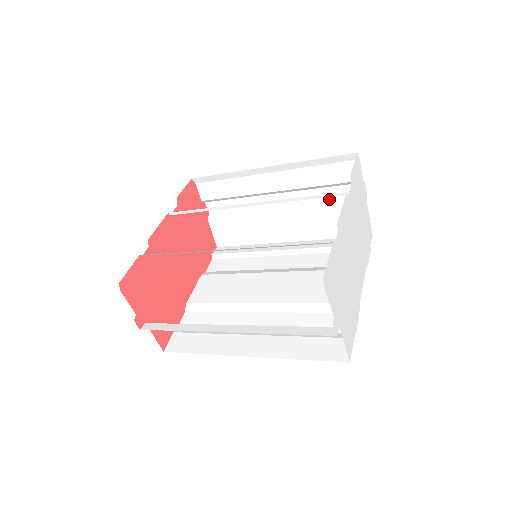
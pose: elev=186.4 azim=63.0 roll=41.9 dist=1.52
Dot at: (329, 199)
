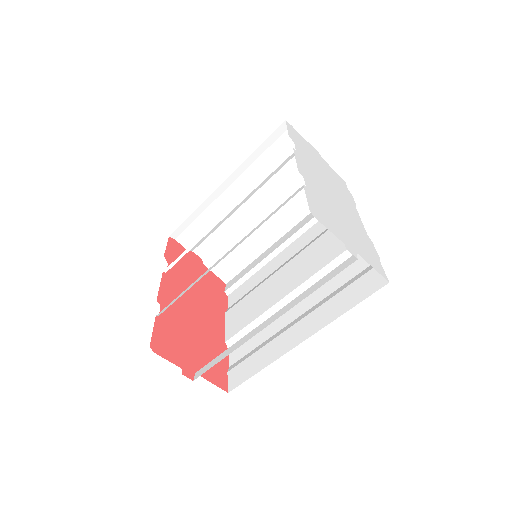
Dot at: (290, 177)
